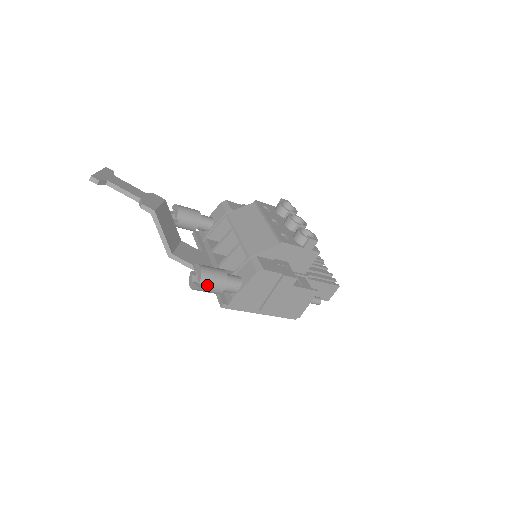
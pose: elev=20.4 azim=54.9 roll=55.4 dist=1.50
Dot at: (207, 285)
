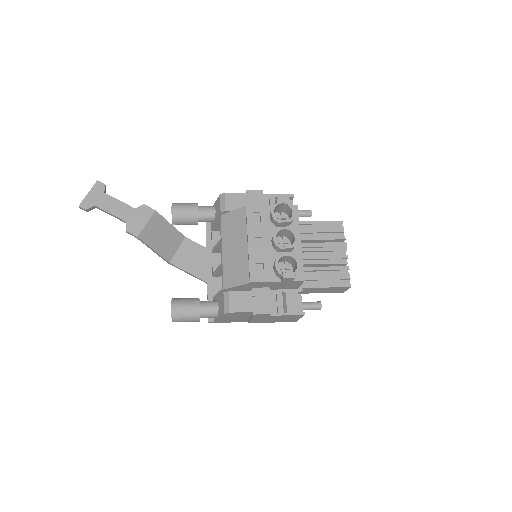
Dot at: (181, 321)
